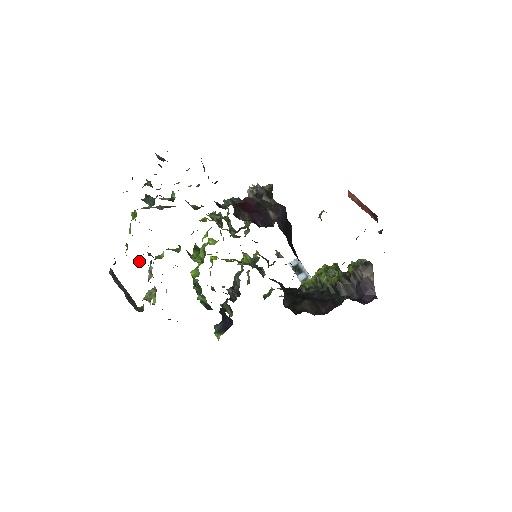
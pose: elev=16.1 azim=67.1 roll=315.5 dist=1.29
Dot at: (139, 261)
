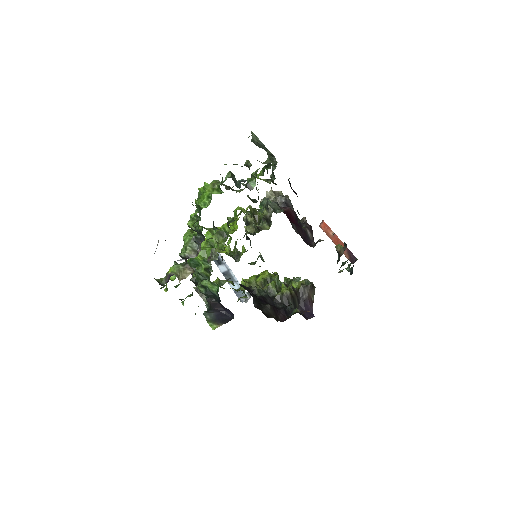
Dot at: (197, 237)
